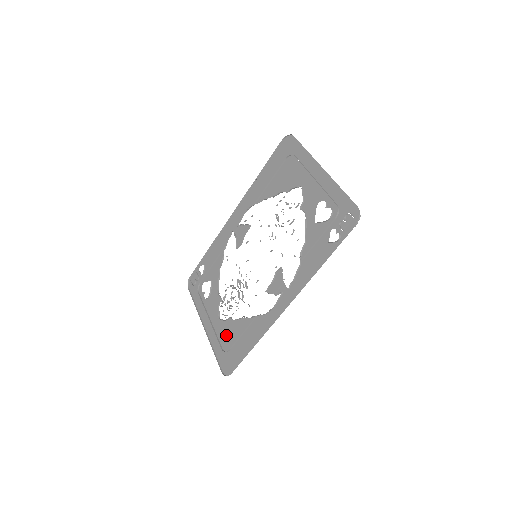
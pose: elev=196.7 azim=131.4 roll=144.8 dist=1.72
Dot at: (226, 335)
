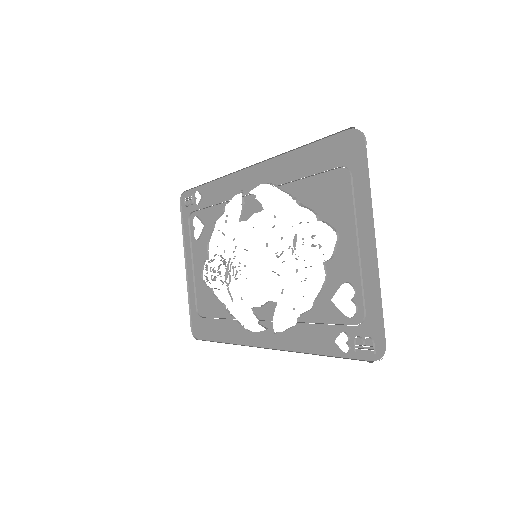
Dot at: (203, 300)
